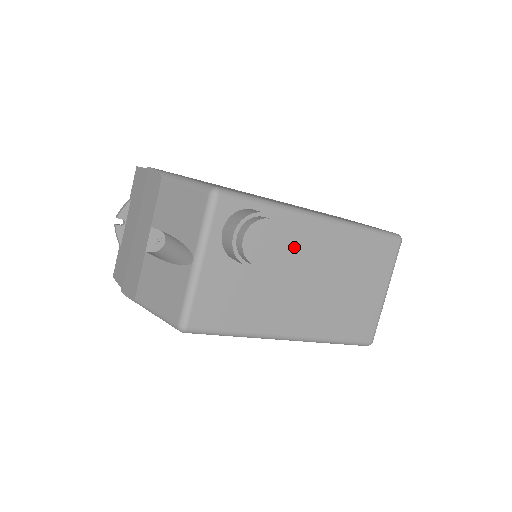
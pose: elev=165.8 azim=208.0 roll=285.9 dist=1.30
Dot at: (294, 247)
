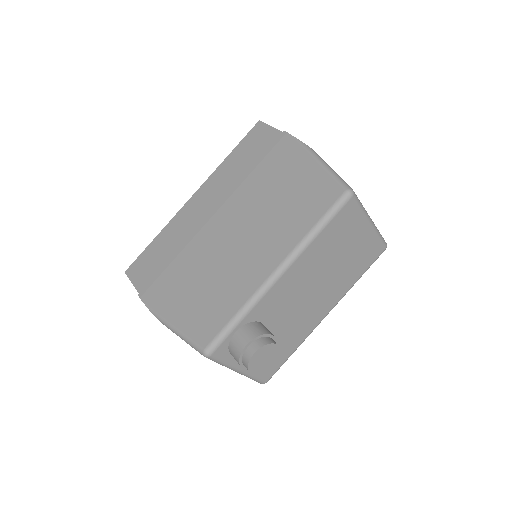
Dot at: (280, 303)
